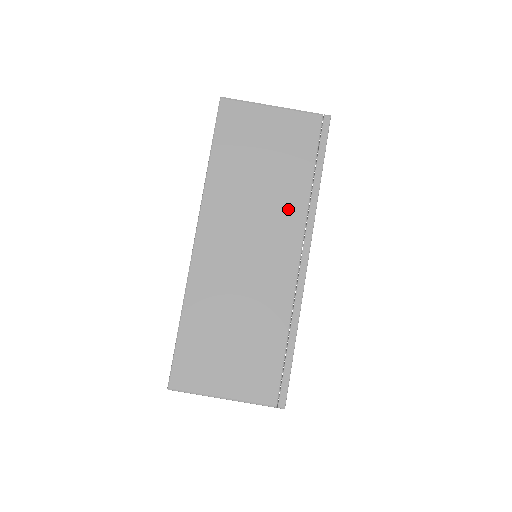
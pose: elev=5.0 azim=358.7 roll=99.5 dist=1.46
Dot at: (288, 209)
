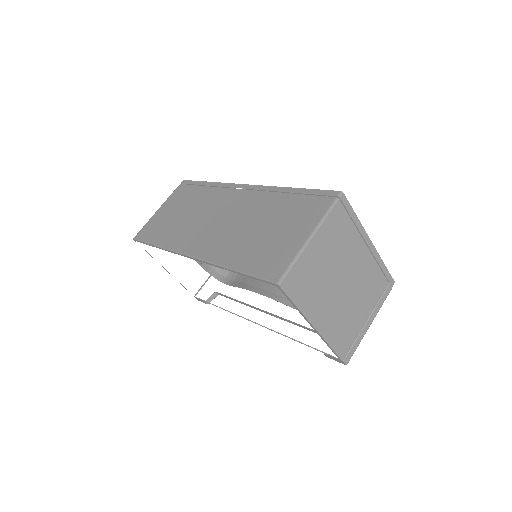
Dot at: (212, 198)
